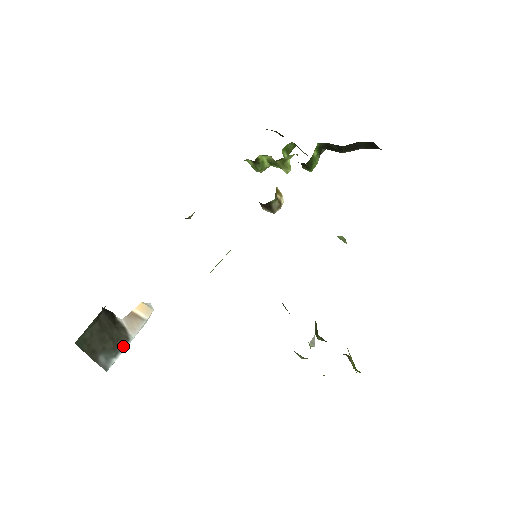
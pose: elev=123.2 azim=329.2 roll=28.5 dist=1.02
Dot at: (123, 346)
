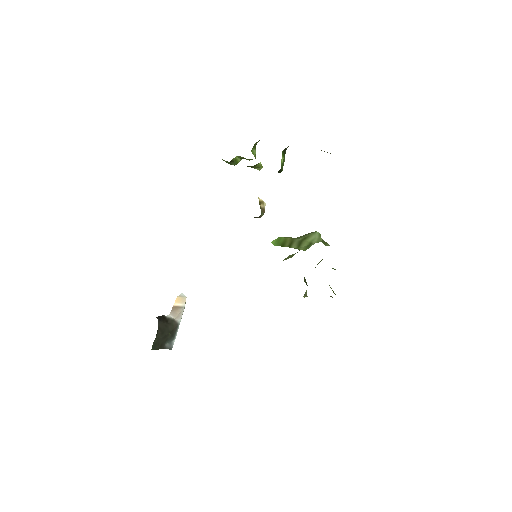
Dot at: (176, 330)
